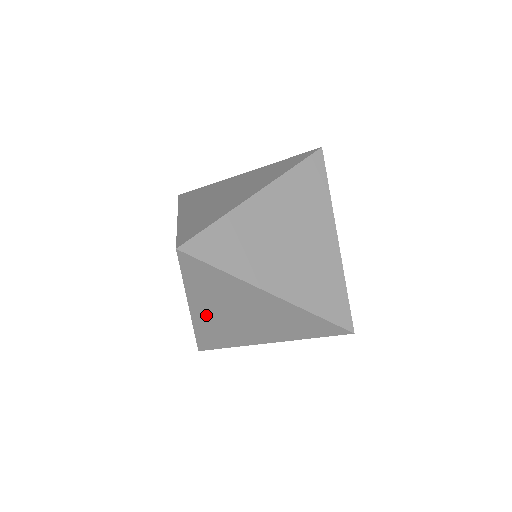
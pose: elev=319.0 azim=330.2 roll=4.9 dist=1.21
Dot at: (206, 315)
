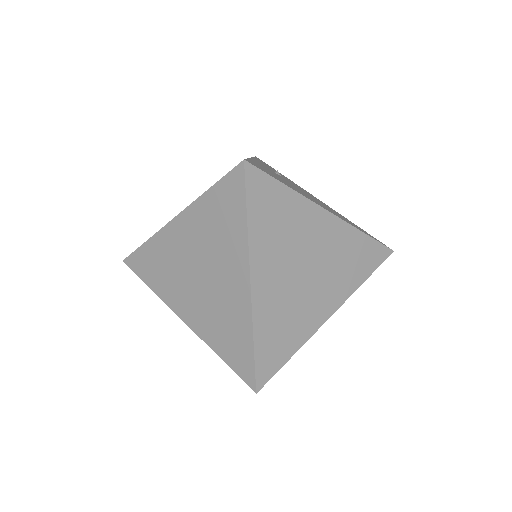
Dot at: occluded
